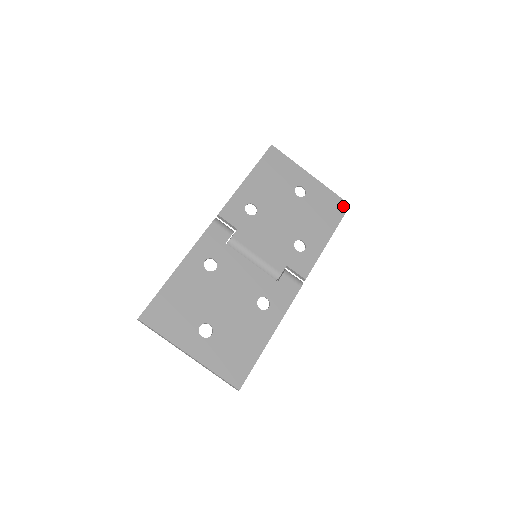
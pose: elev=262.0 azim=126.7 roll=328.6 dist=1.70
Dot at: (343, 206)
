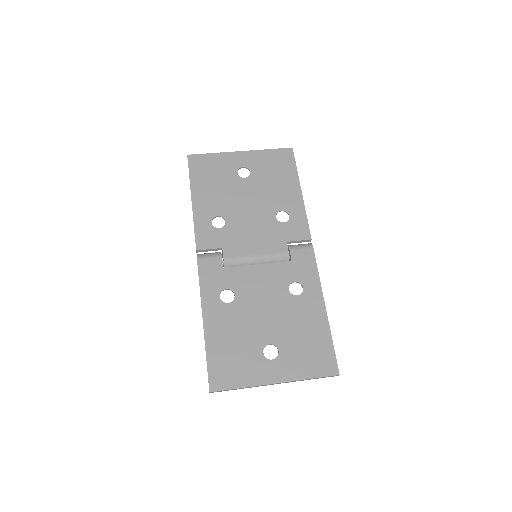
Dot at: (288, 154)
